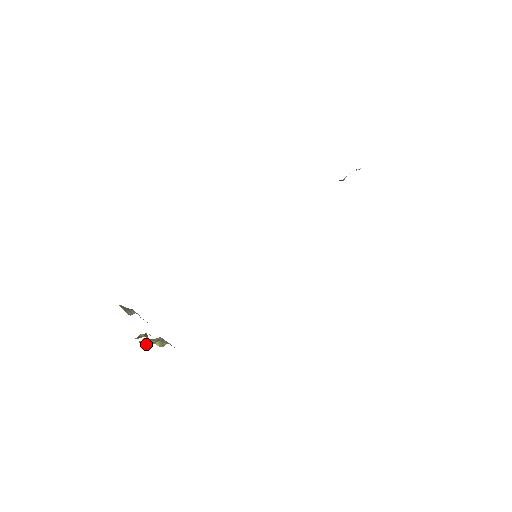
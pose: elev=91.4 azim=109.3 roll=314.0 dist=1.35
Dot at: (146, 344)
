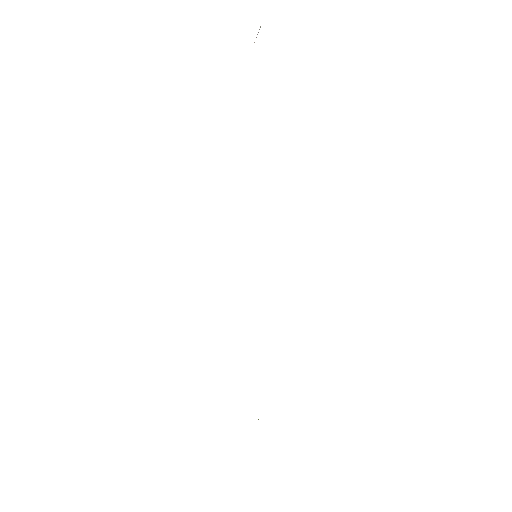
Dot at: occluded
